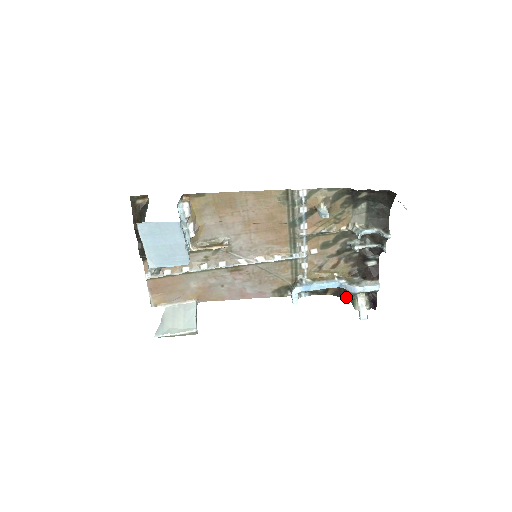
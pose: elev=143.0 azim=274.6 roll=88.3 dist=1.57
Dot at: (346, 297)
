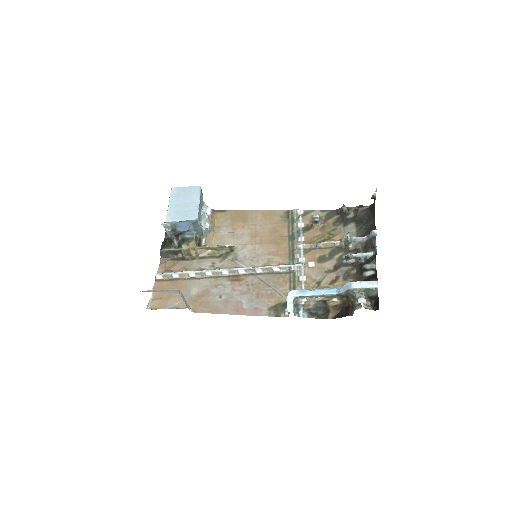
Dot at: (348, 313)
